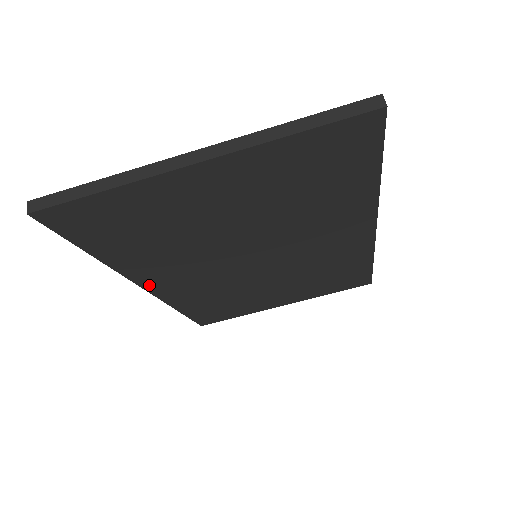
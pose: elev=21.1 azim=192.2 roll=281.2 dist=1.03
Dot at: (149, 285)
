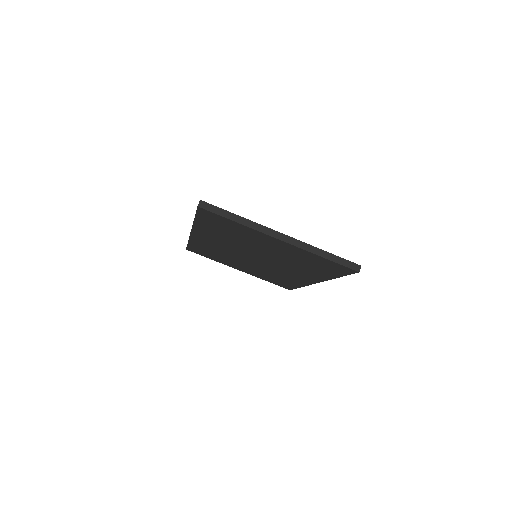
Dot at: (196, 233)
